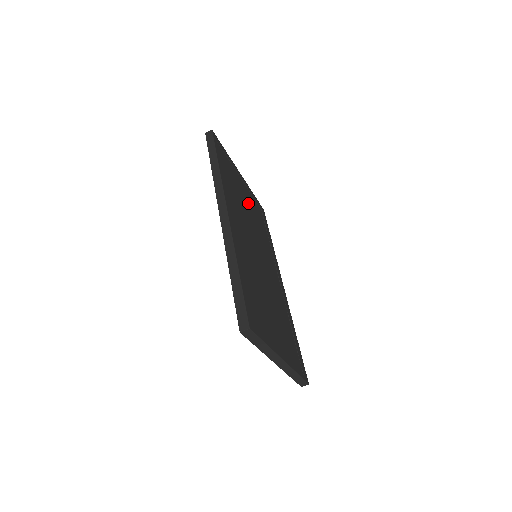
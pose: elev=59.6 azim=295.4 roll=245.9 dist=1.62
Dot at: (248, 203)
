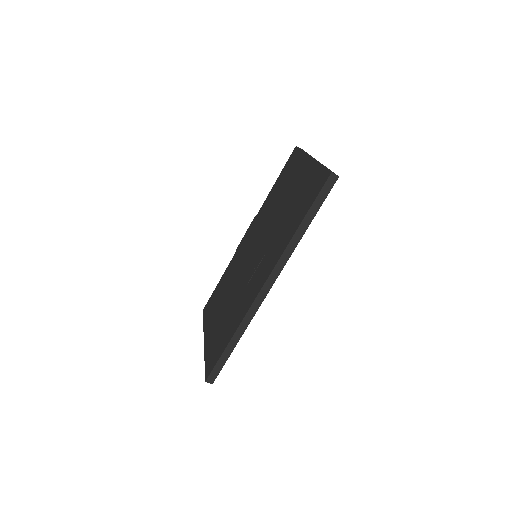
Dot at: occluded
